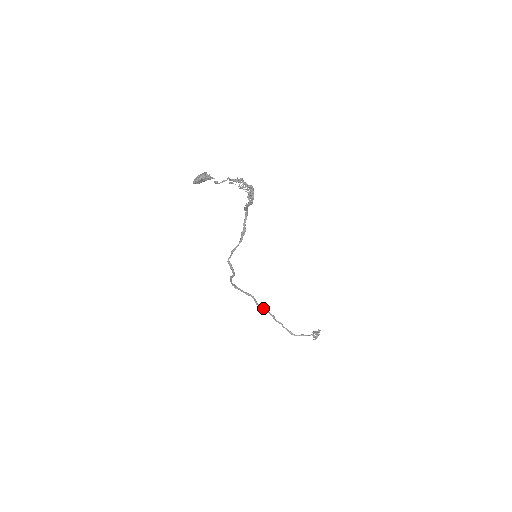
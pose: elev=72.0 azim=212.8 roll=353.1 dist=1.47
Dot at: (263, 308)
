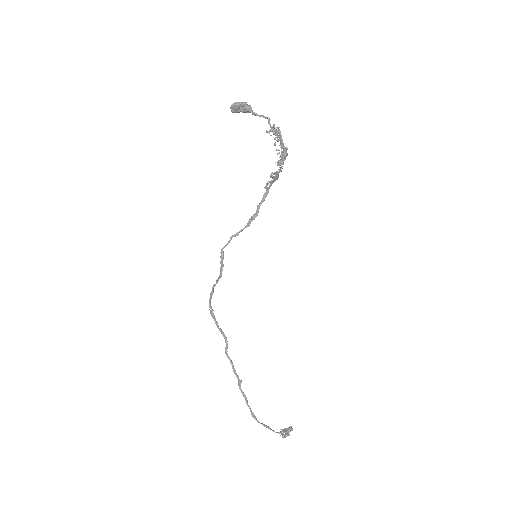
Dot at: (232, 363)
